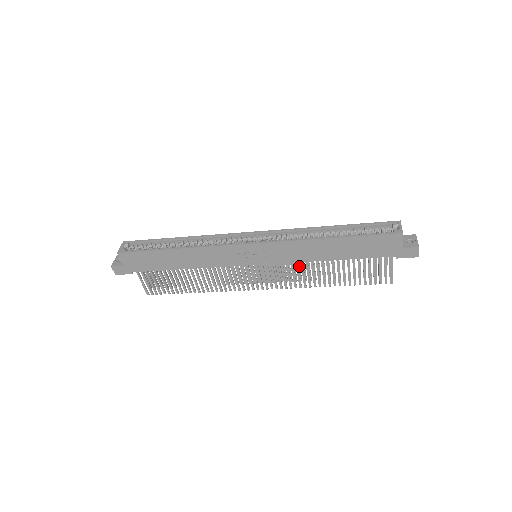
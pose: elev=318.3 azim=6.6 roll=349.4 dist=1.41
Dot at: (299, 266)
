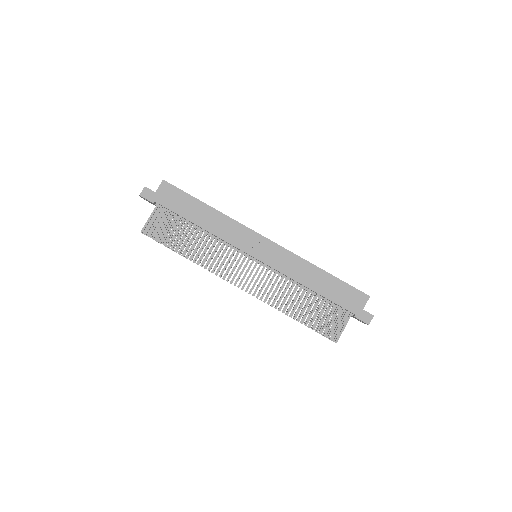
Dot at: occluded
